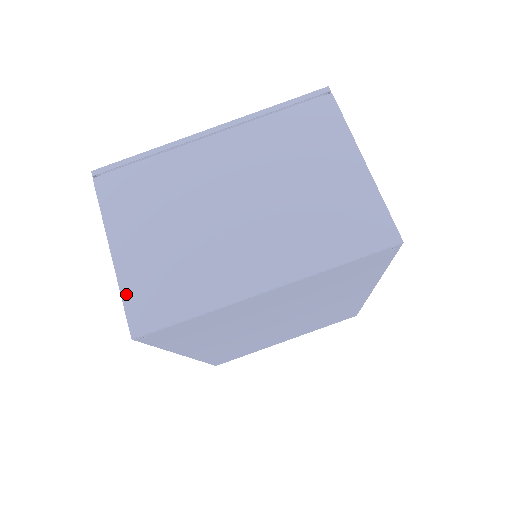
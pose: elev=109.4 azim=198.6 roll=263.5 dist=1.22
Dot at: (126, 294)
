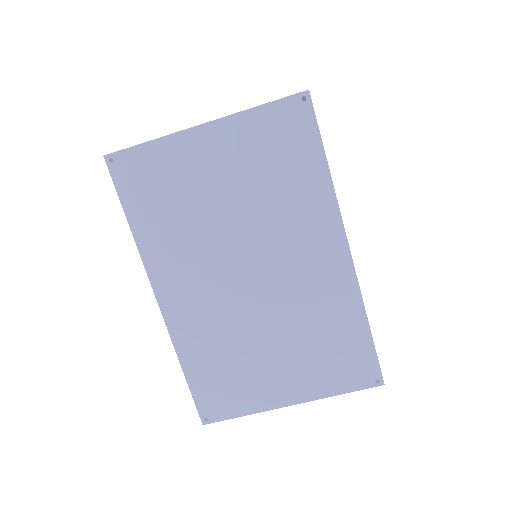
Dot at: occluded
